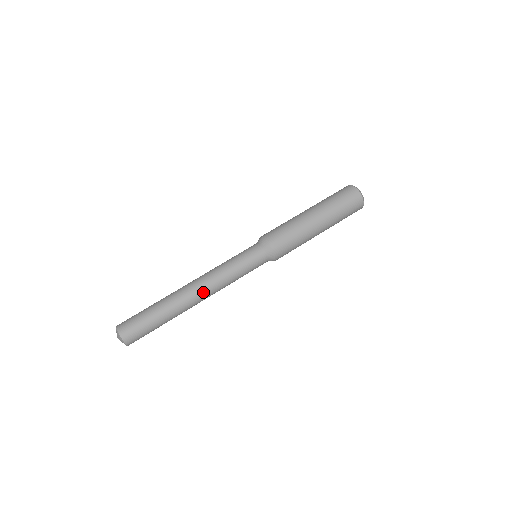
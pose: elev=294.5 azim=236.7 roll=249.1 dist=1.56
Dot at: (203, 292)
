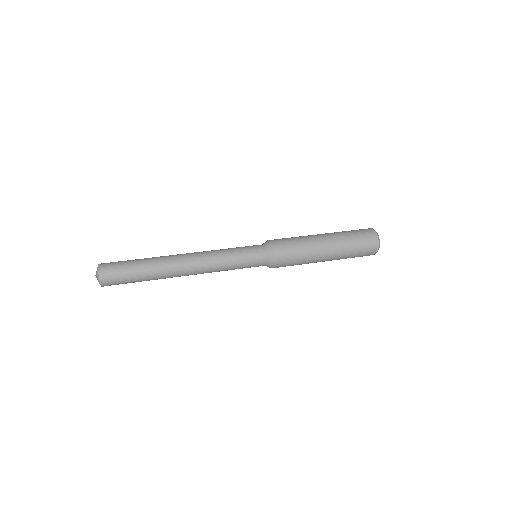
Dot at: (192, 264)
